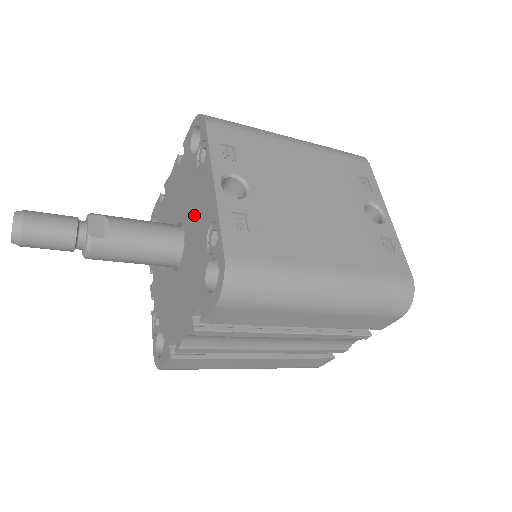
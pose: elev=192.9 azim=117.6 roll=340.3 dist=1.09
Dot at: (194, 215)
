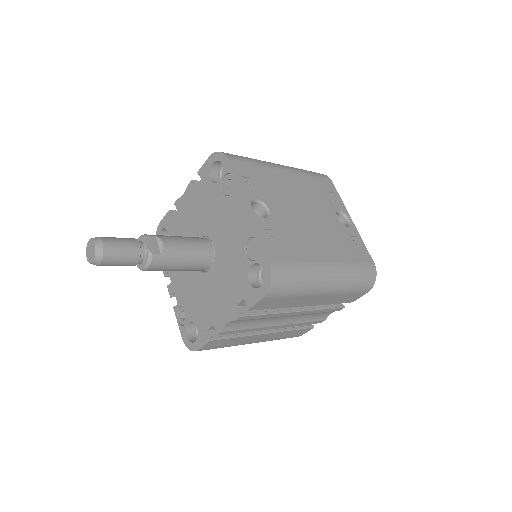
Dot at: (225, 231)
